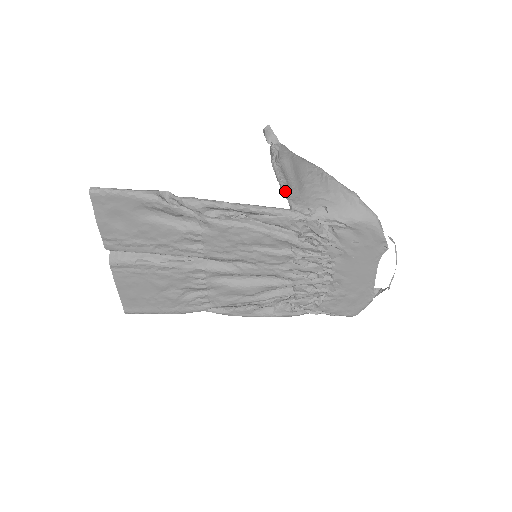
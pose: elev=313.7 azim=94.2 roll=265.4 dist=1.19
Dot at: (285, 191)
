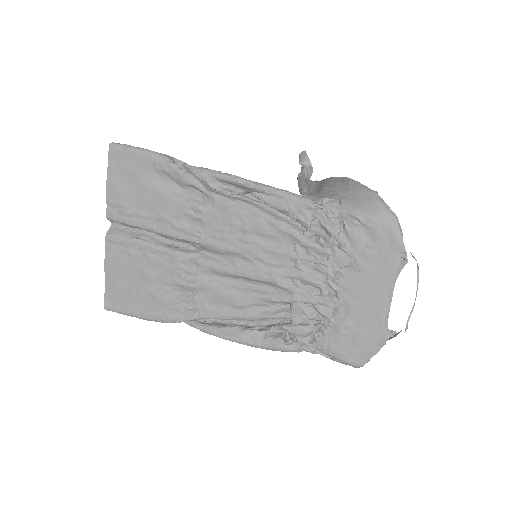
Dot at: (302, 188)
